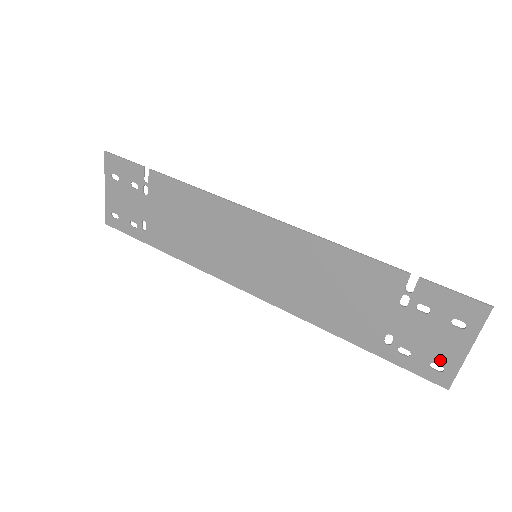
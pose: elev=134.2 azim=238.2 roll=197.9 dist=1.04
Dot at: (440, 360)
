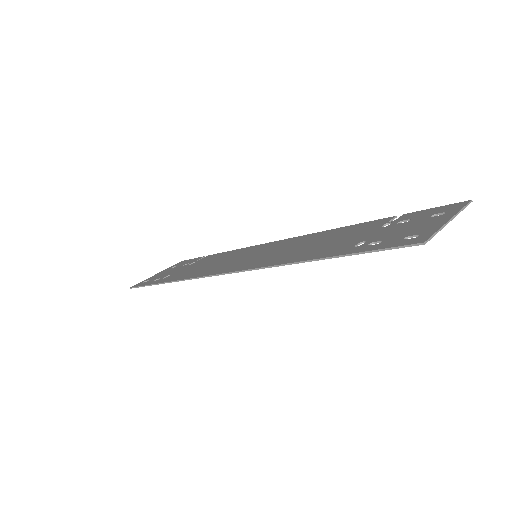
Dot at: (416, 233)
